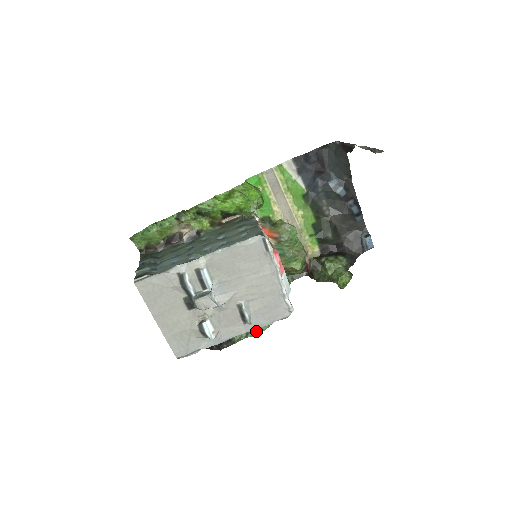
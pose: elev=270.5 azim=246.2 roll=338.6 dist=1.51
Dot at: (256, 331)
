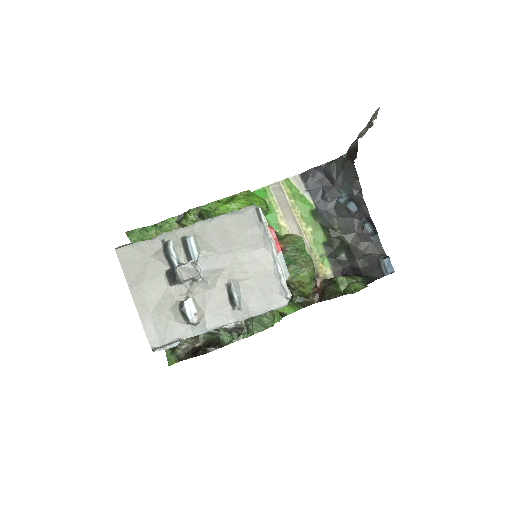
Dot at: (250, 331)
